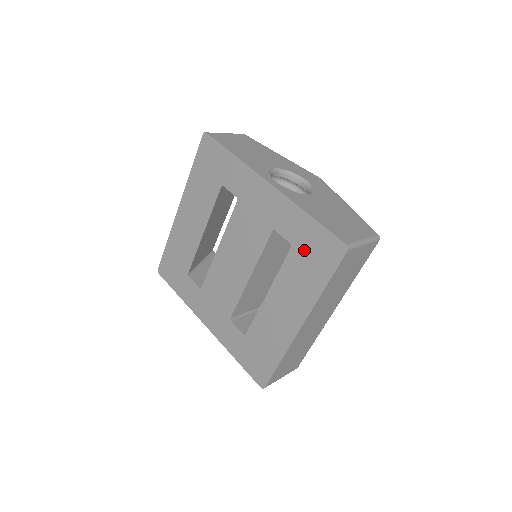
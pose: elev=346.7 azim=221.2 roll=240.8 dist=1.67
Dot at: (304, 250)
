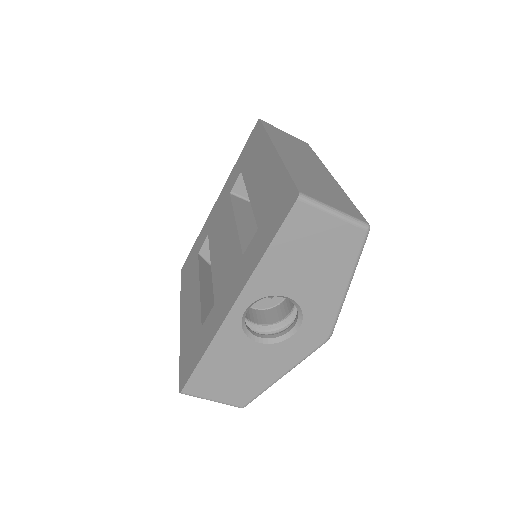
Dot at: (246, 158)
